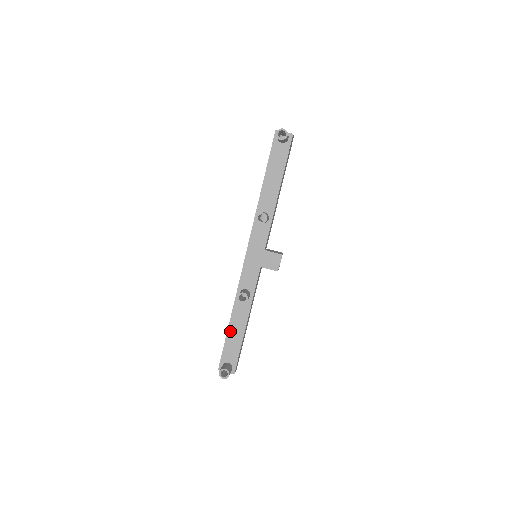
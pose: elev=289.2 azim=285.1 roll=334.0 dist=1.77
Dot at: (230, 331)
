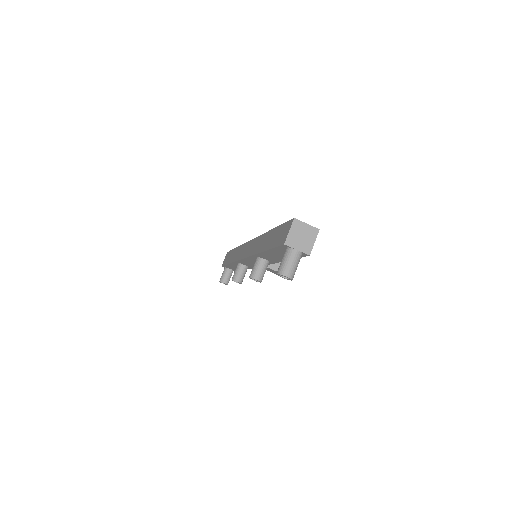
Dot at: (230, 265)
